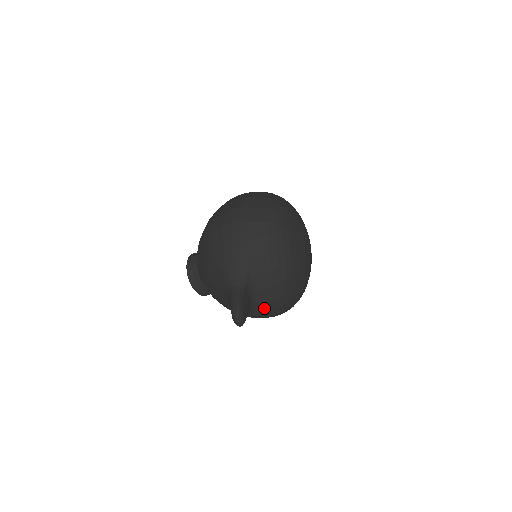
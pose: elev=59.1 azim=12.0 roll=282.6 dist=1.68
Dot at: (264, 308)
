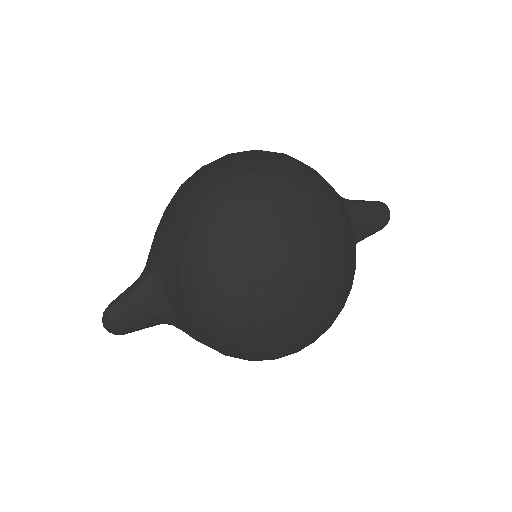
Dot at: (192, 333)
